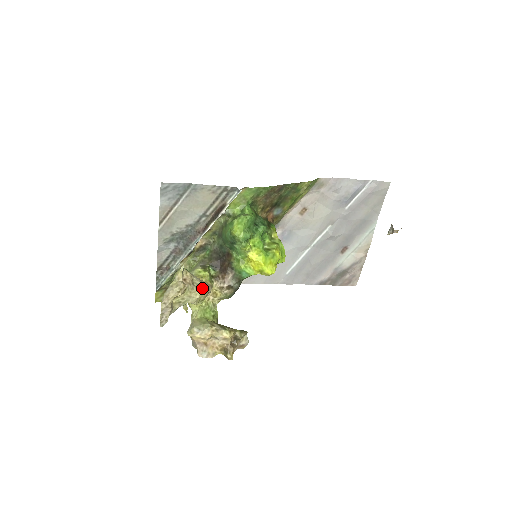
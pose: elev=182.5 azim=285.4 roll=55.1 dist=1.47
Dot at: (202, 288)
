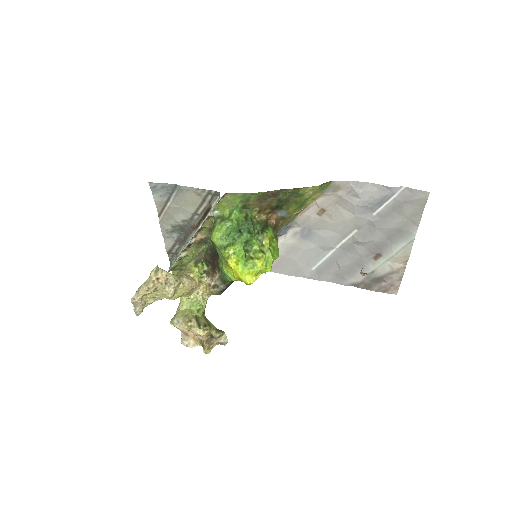
Dot at: (180, 286)
